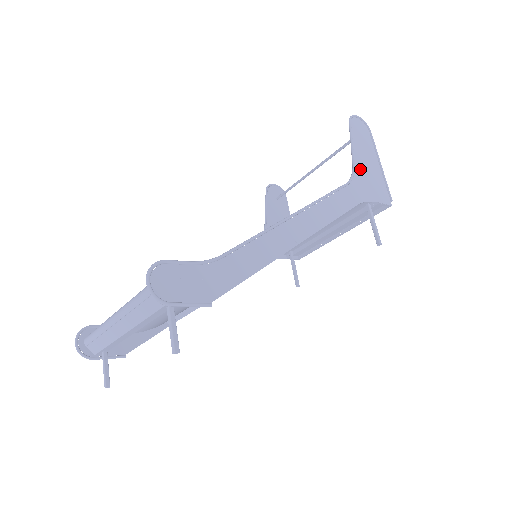
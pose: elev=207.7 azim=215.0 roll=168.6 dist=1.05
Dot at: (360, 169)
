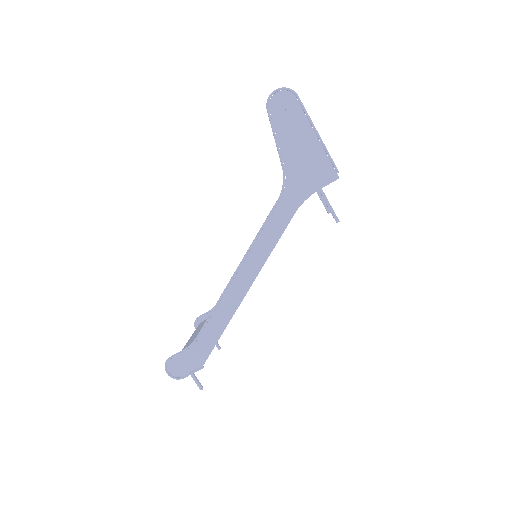
Dot at: (292, 165)
